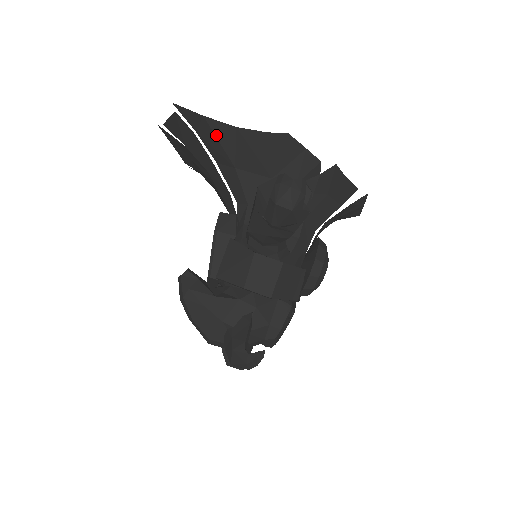
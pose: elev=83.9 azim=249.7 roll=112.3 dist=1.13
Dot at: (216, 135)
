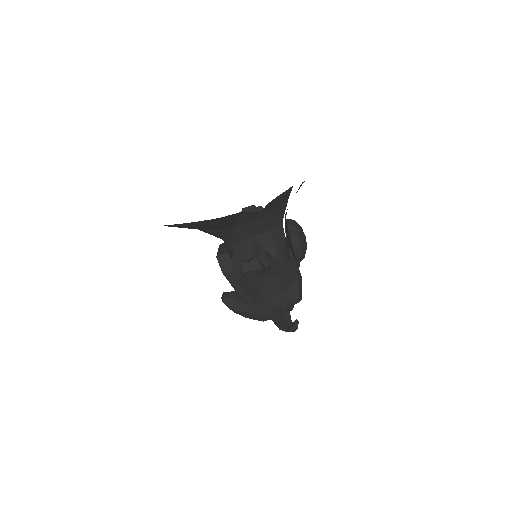
Dot at: (178, 227)
